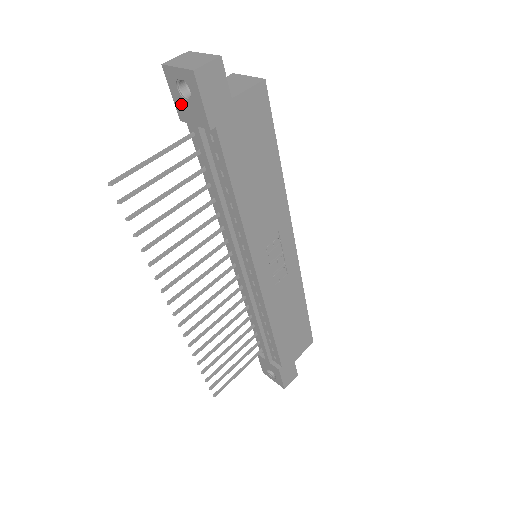
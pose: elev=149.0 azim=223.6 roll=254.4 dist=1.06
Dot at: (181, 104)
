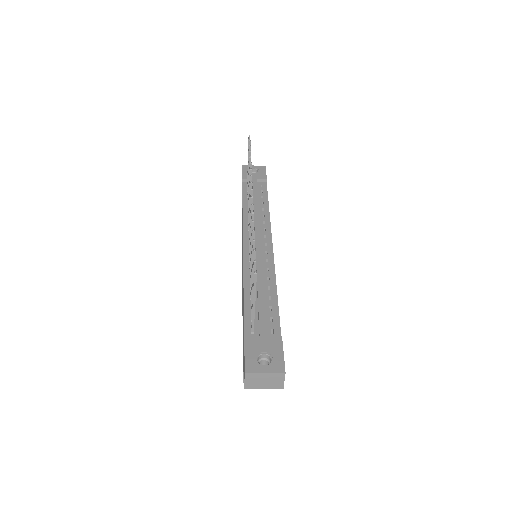
Dot at: occluded
